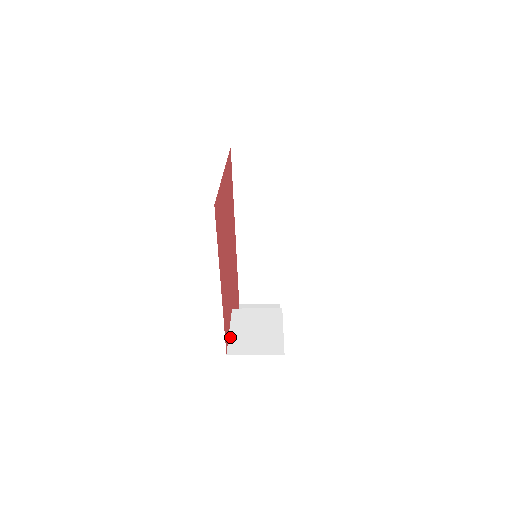
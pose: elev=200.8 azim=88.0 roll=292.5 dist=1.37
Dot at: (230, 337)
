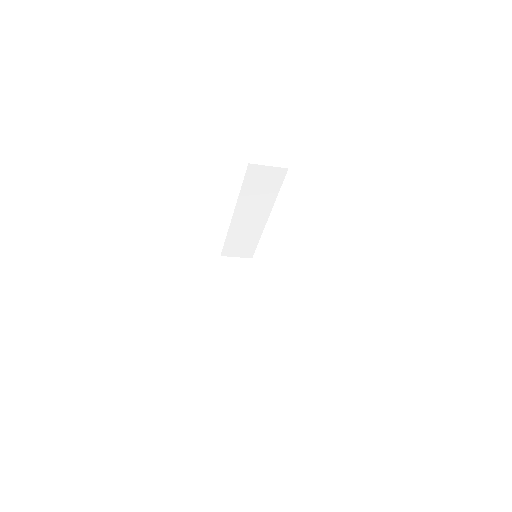
Dot at: (232, 315)
